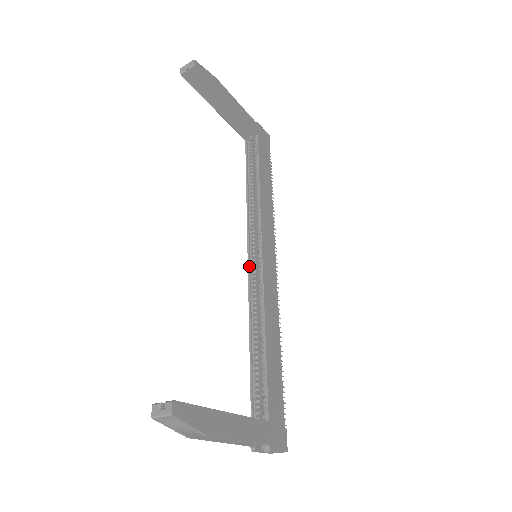
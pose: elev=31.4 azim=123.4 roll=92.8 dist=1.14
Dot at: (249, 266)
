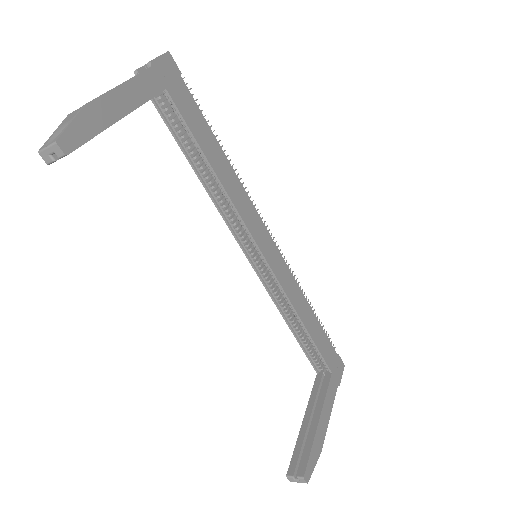
Dot at: (253, 267)
